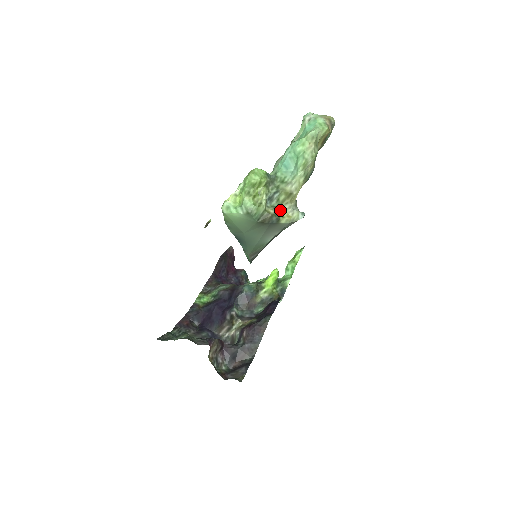
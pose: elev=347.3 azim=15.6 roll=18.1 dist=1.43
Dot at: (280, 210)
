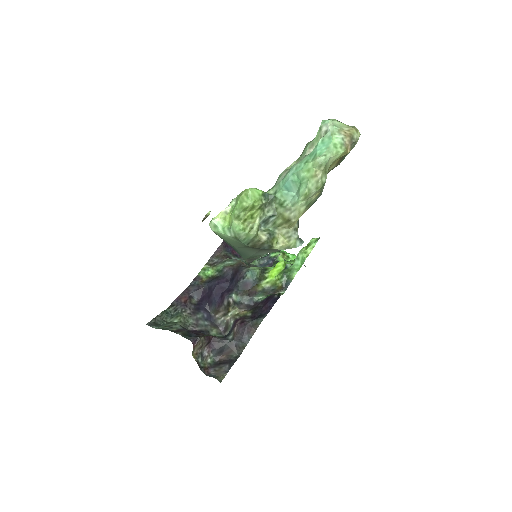
Dot at: (275, 235)
